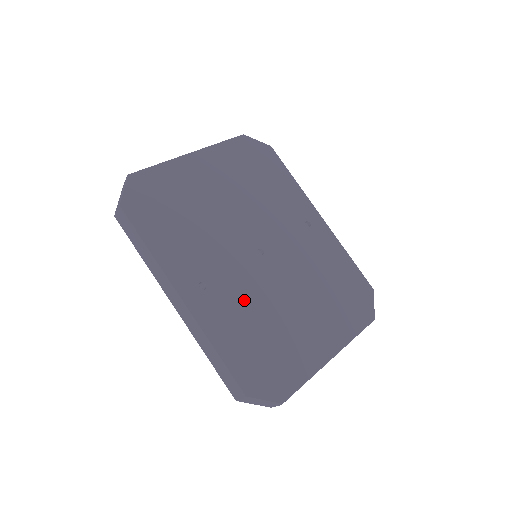
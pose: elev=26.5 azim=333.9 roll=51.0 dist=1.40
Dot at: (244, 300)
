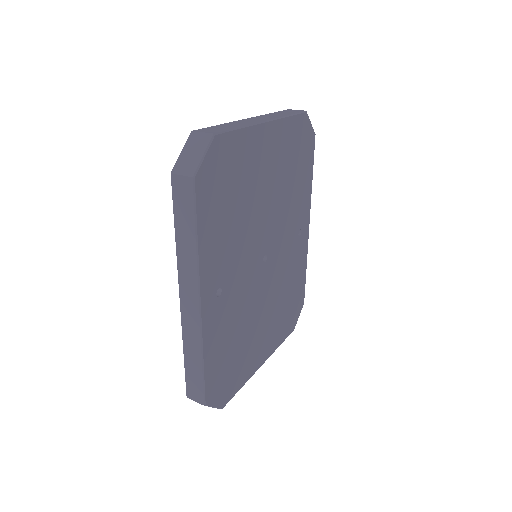
Dot at: (238, 309)
